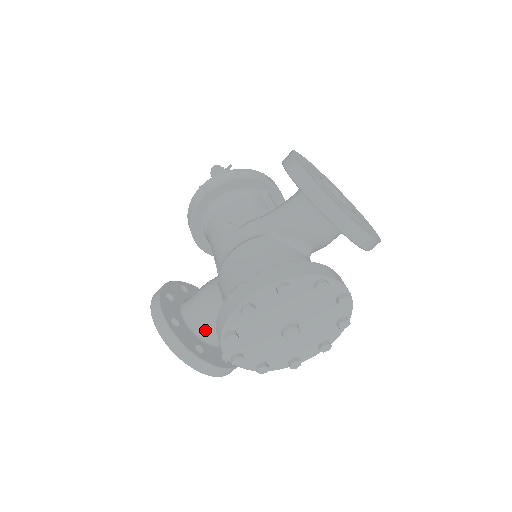
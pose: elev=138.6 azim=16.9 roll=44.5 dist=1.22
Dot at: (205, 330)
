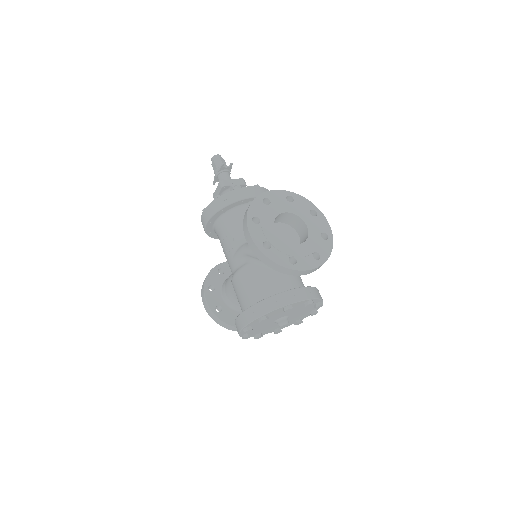
Dot at: (239, 307)
